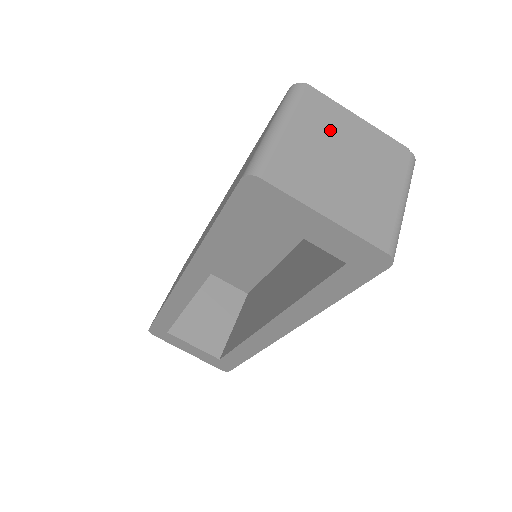
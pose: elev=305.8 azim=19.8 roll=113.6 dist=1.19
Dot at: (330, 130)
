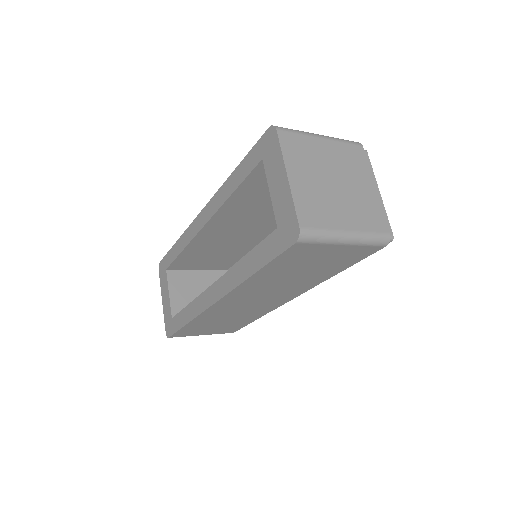
Dot at: (348, 168)
